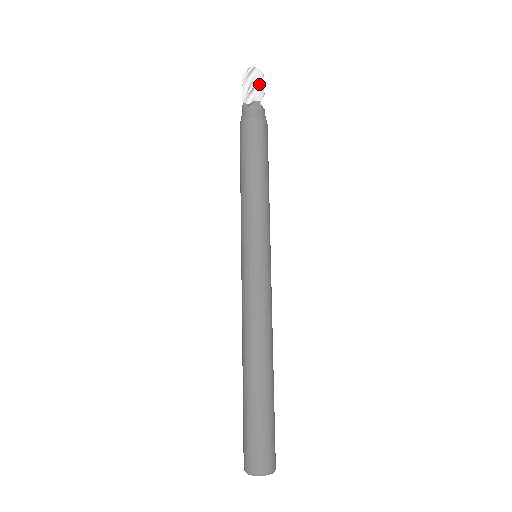
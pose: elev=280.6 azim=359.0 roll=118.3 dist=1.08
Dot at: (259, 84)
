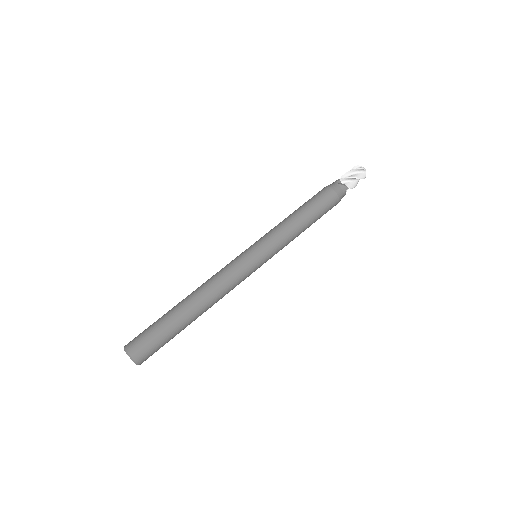
Dot at: (358, 180)
